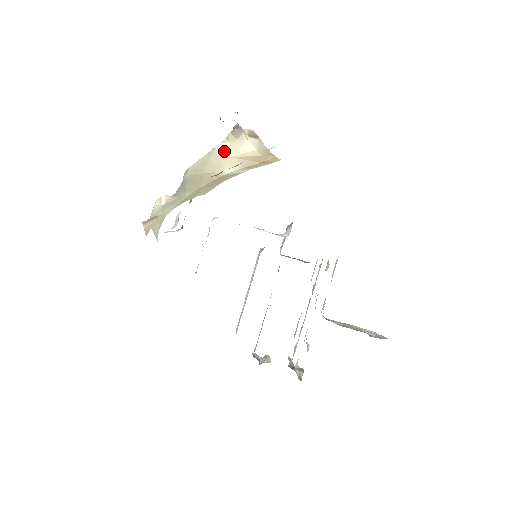
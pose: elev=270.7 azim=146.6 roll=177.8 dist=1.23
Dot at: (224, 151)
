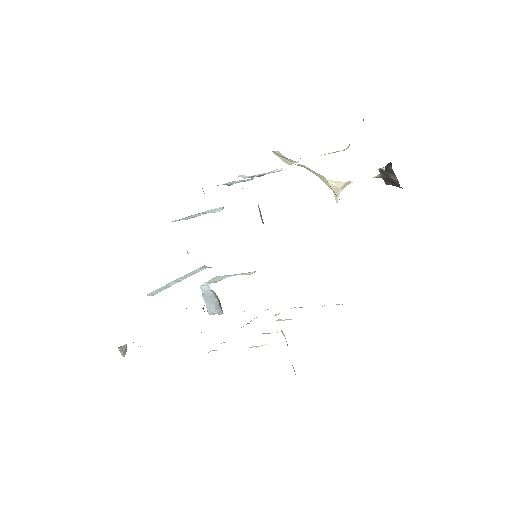
Dot at: (329, 184)
